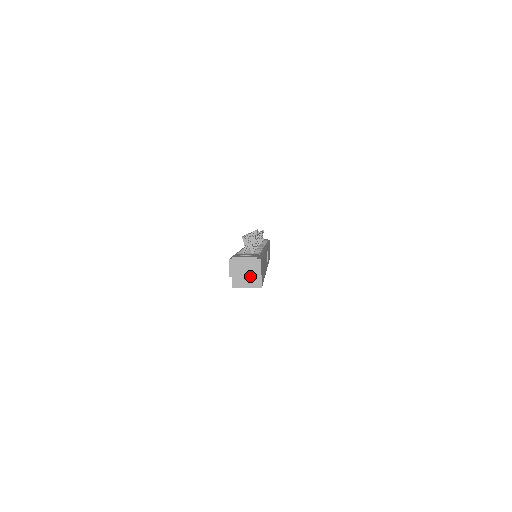
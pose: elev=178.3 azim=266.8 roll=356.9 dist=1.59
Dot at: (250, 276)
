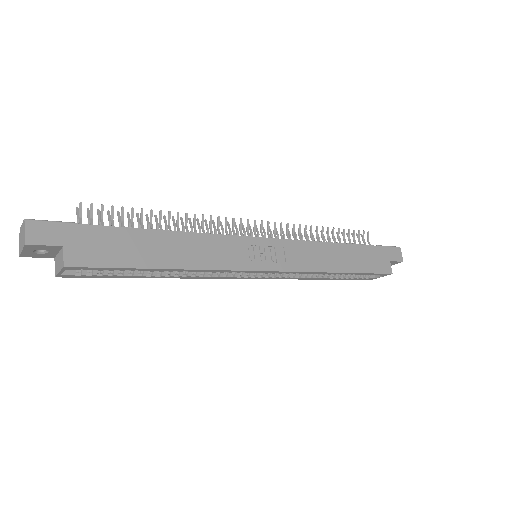
Dot at: (23, 248)
